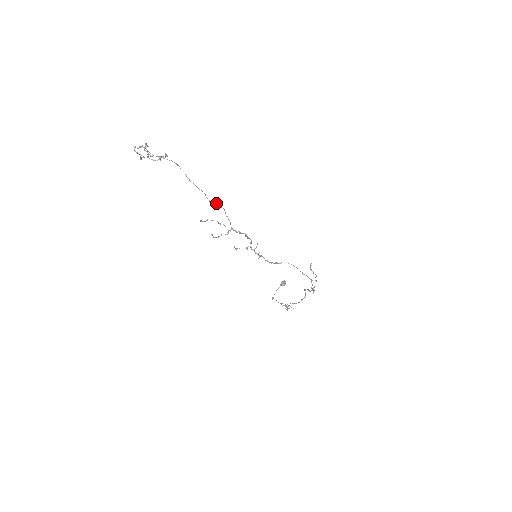
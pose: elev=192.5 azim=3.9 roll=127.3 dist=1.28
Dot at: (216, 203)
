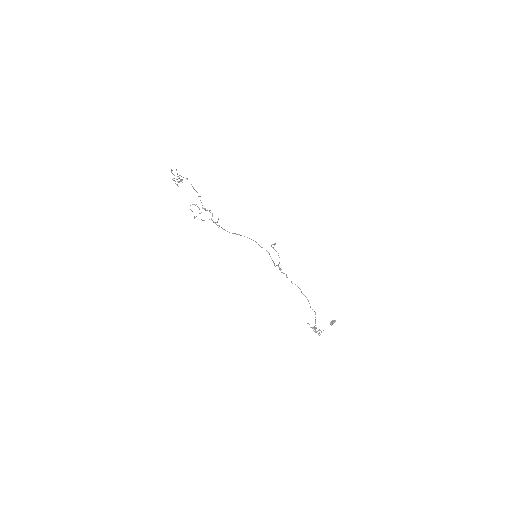
Dot at: occluded
